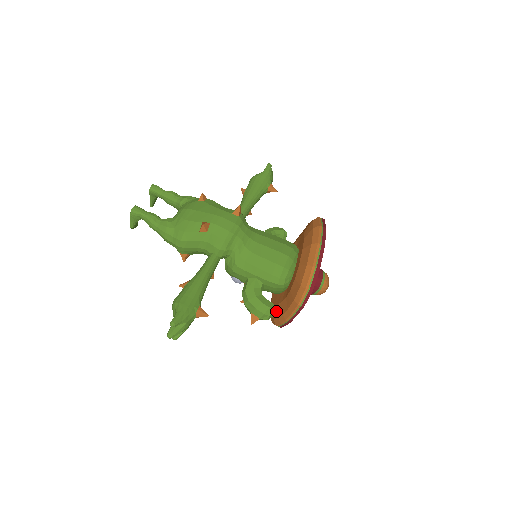
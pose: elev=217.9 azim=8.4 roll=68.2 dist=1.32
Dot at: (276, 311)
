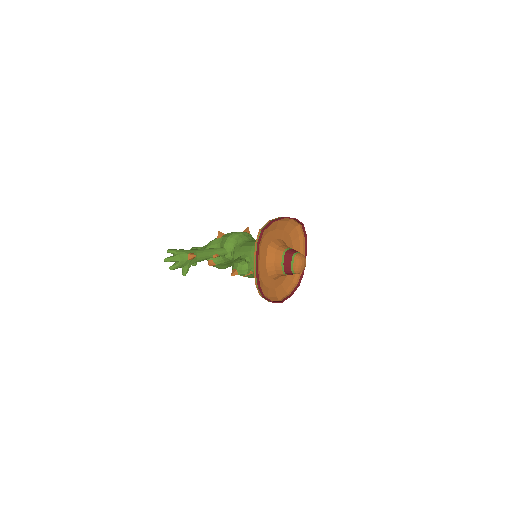
Dot at: occluded
